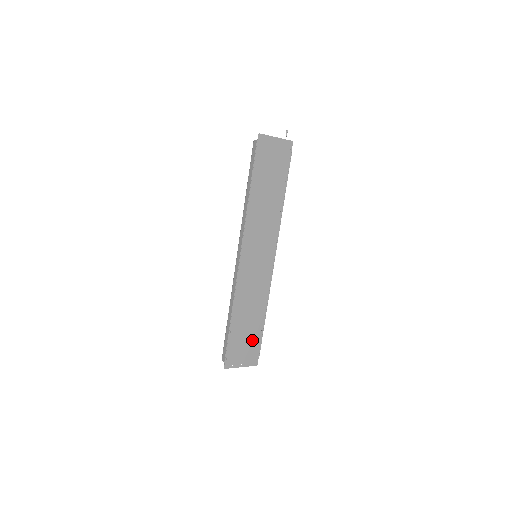
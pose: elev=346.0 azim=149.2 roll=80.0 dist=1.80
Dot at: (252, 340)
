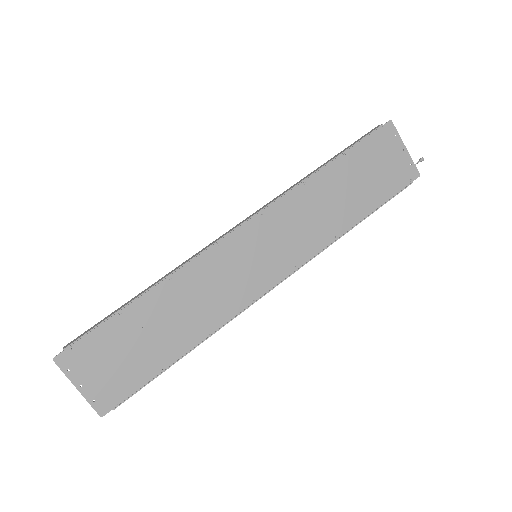
Dot at: (135, 365)
